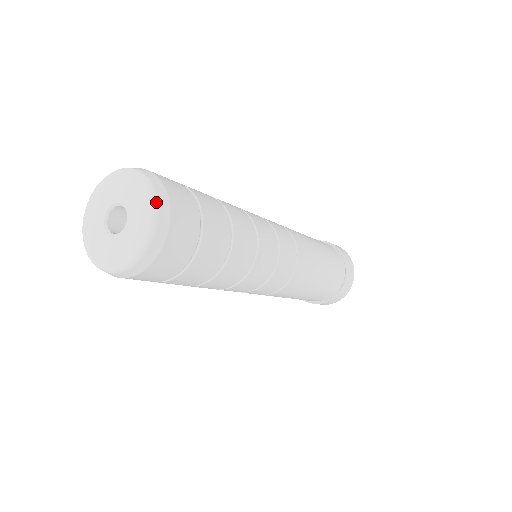
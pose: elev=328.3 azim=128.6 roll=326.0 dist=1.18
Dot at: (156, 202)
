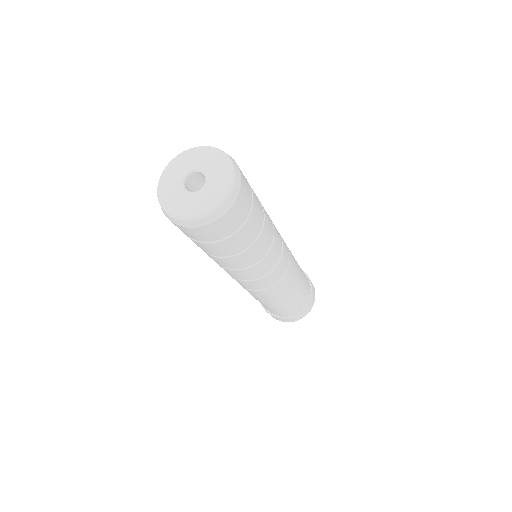
Dot at: (216, 209)
